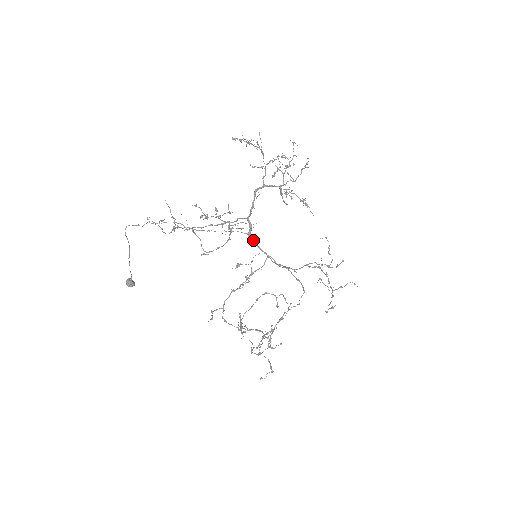
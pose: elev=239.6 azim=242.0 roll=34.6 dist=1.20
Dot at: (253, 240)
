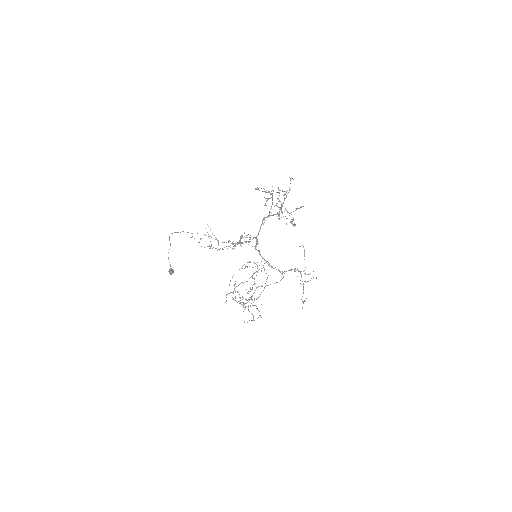
Dot at: (258, 251)
